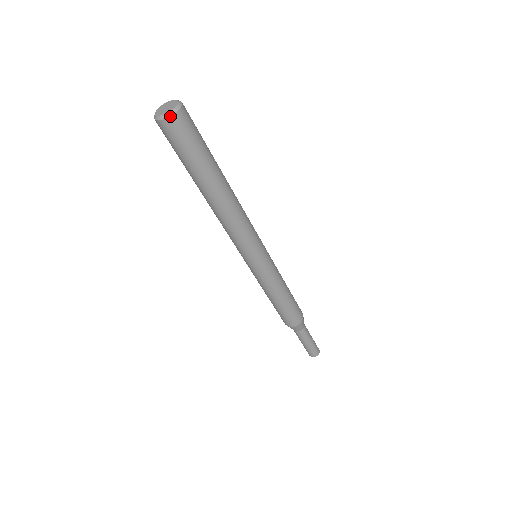
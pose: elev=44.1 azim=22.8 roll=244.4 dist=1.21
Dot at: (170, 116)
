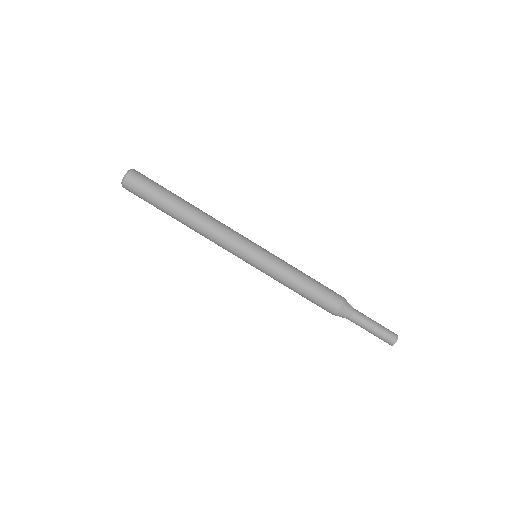
Dot at: (124, 179)
